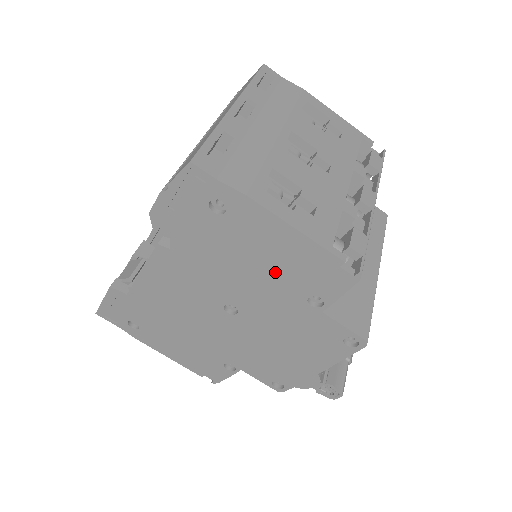
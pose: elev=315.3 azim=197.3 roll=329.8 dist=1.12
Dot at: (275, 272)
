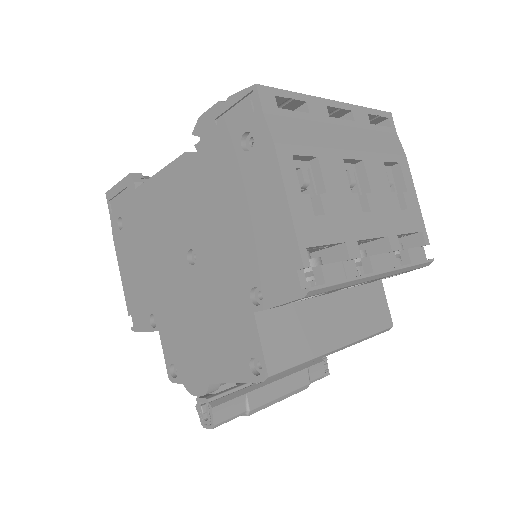
Dot at: (246, 240)
